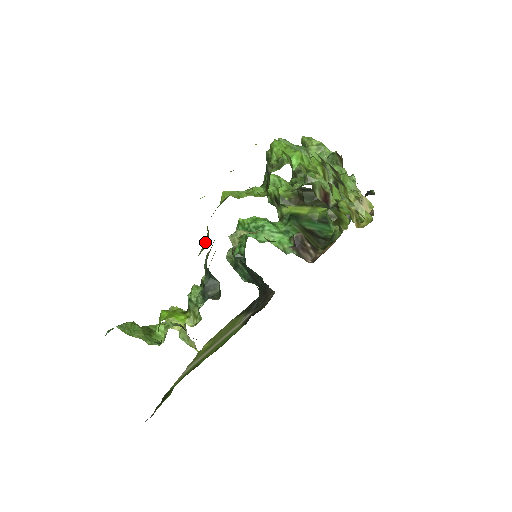
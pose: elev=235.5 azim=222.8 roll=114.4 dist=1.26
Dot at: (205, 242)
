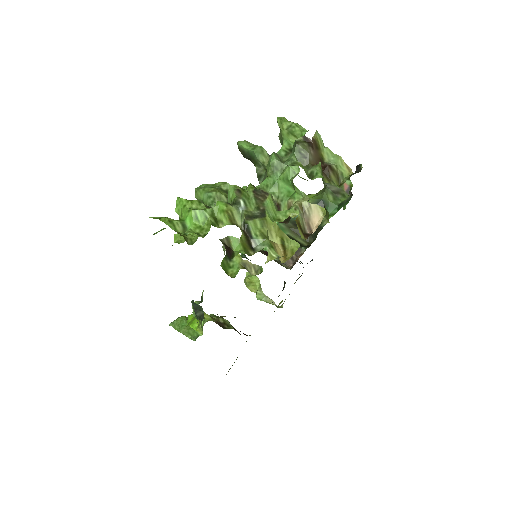
Dot at: occluded
